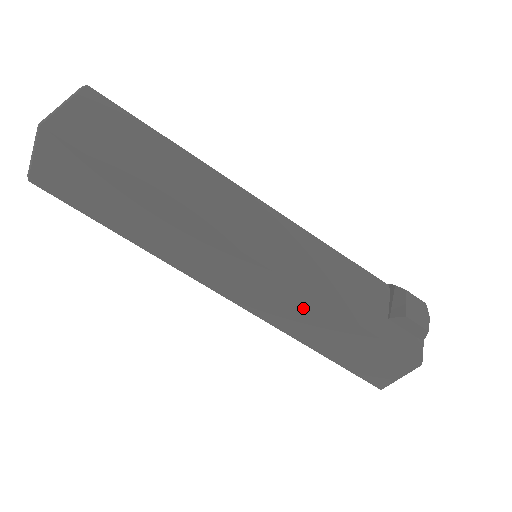
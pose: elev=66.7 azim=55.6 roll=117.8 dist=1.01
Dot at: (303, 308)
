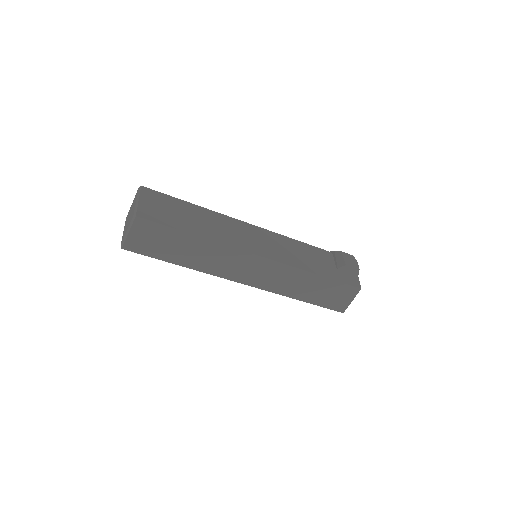
Dot at: (292, 276)
